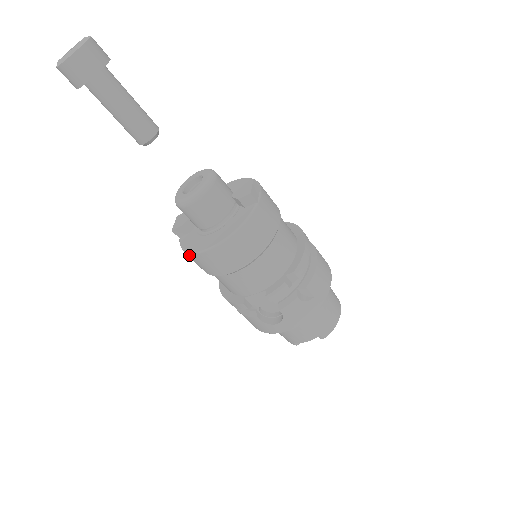
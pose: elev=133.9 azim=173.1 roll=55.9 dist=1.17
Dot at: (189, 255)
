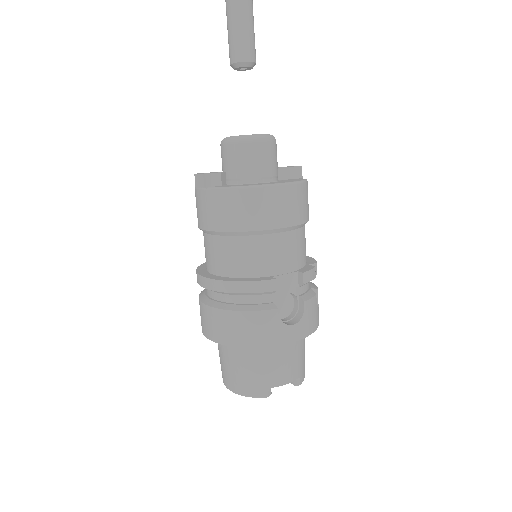
Dot at: (243, 192)
